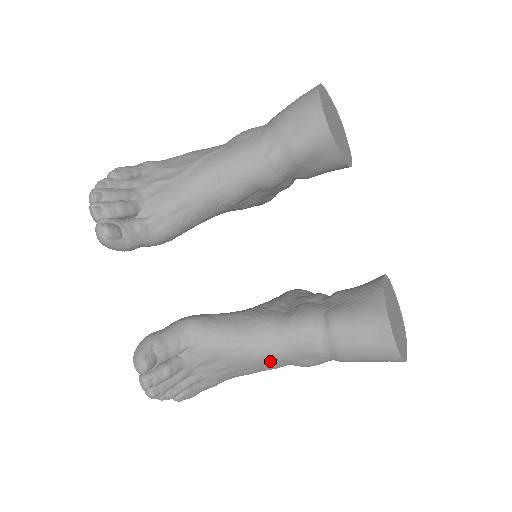
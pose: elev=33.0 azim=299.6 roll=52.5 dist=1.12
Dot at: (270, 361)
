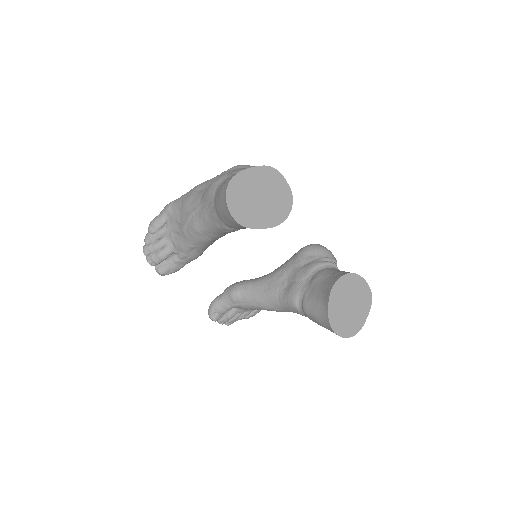
Dot at: occluded
